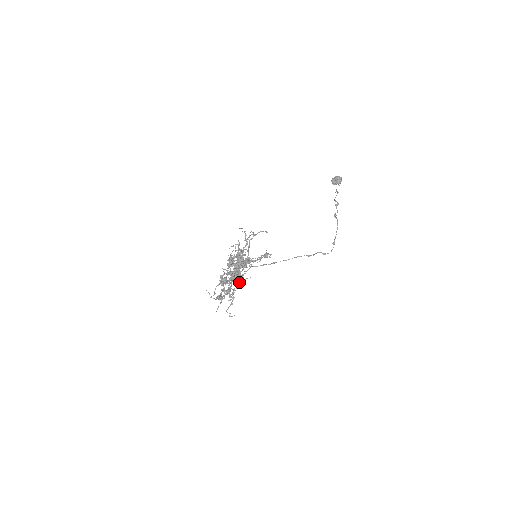
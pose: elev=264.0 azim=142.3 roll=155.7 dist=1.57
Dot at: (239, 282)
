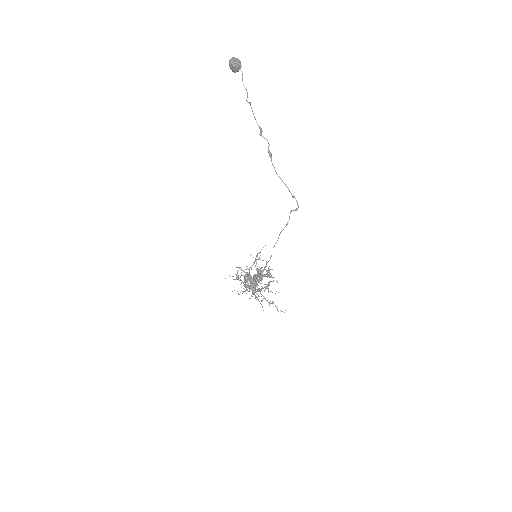
Dot at: (267, 273)
